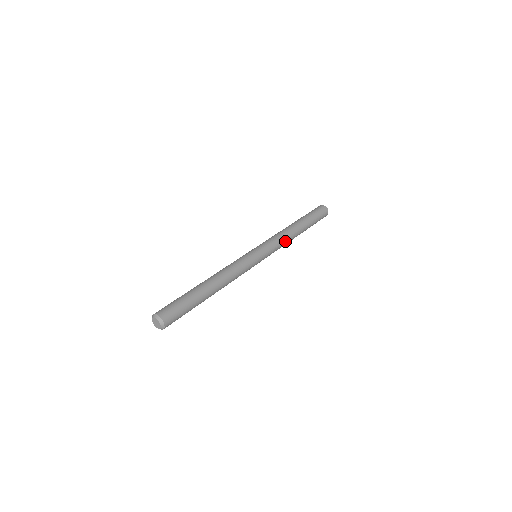
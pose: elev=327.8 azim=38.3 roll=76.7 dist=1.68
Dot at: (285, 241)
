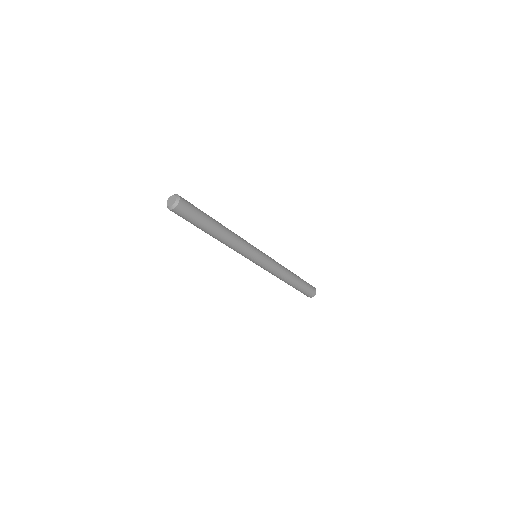
Dot at: (280, 264)
